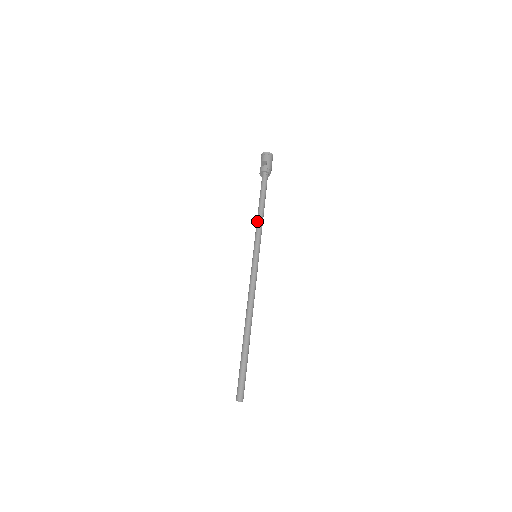
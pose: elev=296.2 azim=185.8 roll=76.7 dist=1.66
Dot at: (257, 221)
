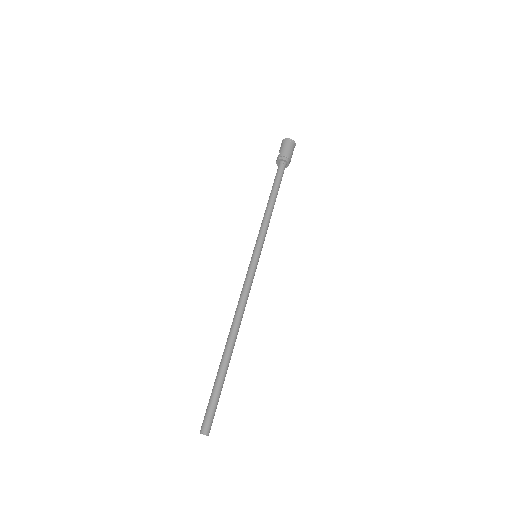
Dot at: (263, 217)
